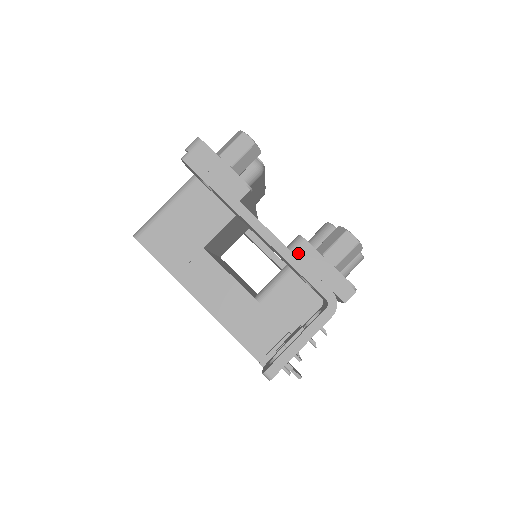
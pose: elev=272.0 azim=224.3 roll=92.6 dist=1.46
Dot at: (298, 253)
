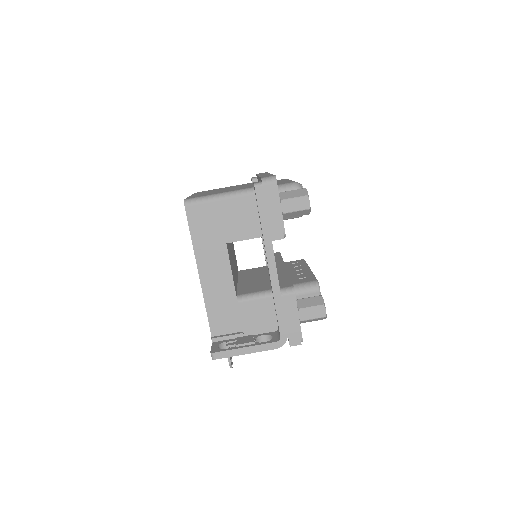
Dot at: (284, 299)
